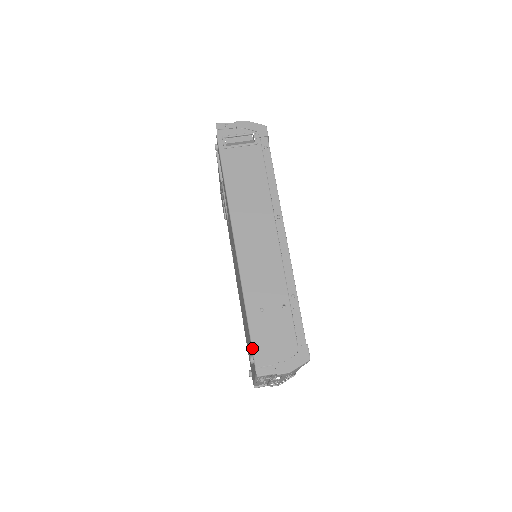
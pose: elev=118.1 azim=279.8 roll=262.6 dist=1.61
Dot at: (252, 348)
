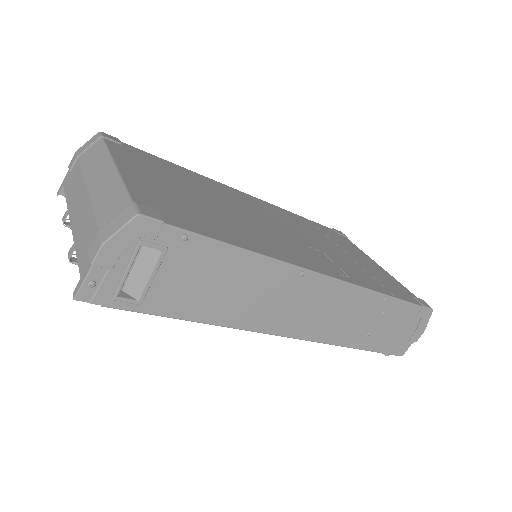
Dot at: occluded
